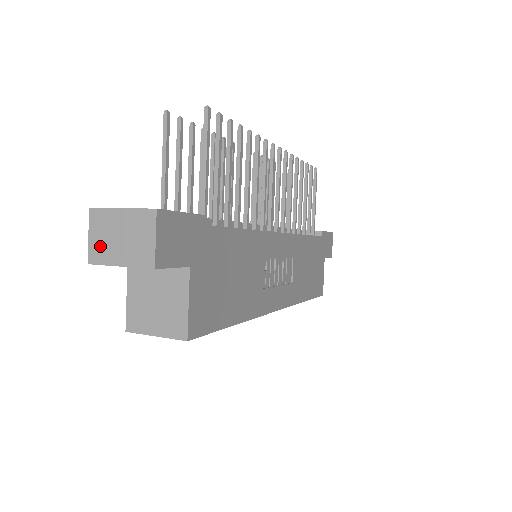
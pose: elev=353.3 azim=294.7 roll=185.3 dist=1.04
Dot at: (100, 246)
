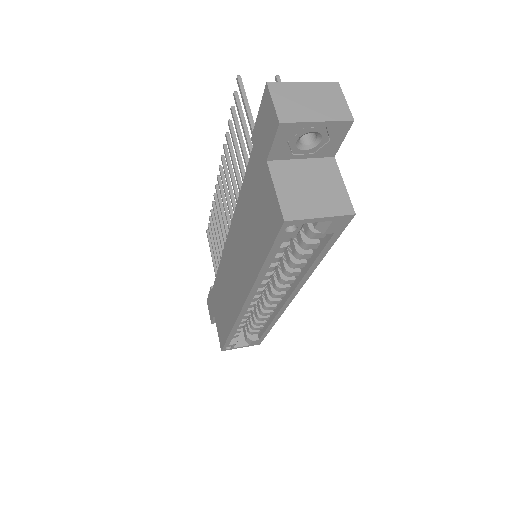
Dot at: (290, 108)
